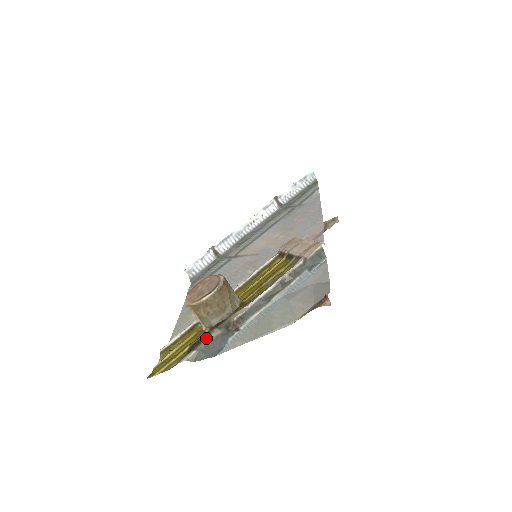
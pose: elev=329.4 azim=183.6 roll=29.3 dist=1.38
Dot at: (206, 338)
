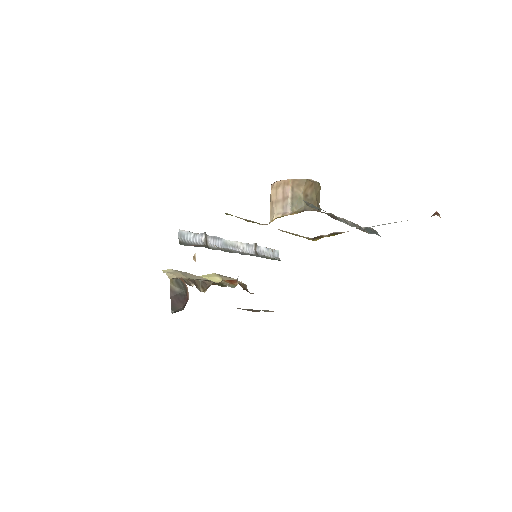
Dot at: occluded
